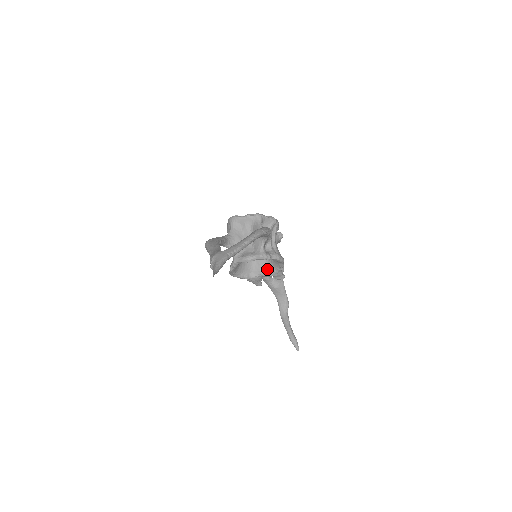
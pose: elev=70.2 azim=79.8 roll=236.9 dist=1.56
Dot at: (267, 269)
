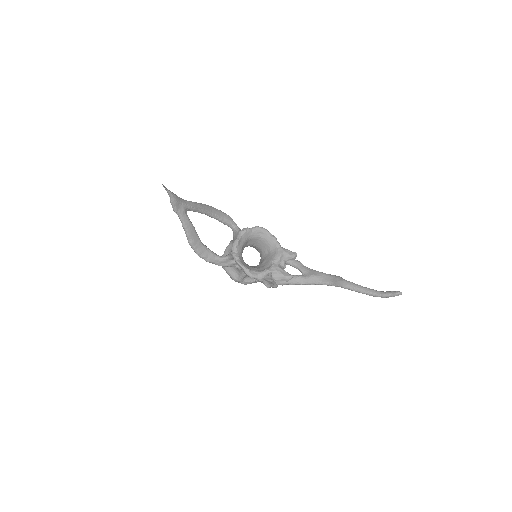
Dot at: (273, 255)
